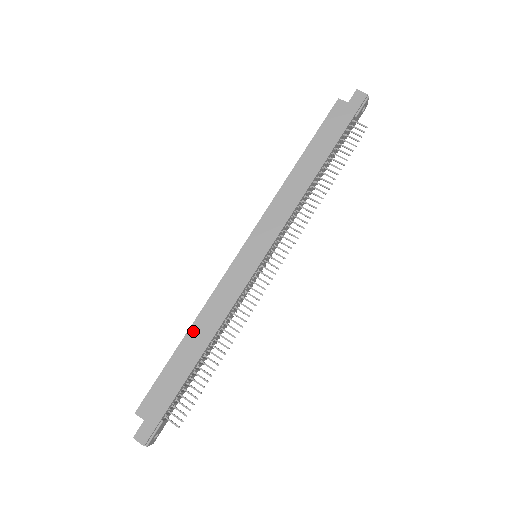
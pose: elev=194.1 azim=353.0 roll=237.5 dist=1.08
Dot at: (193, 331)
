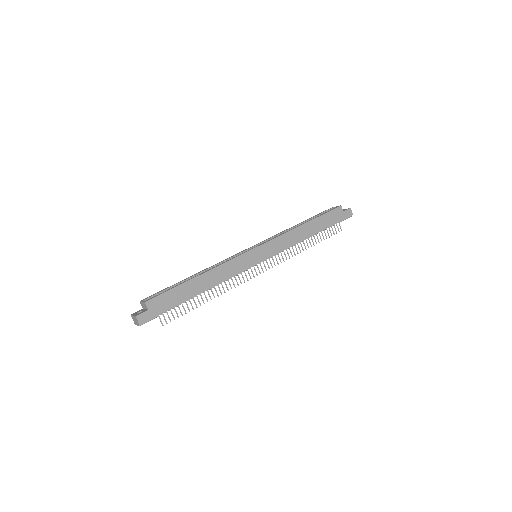
Dot at: (205, 276)
